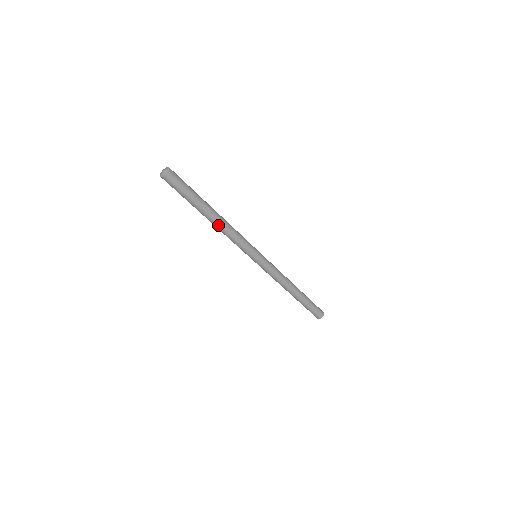
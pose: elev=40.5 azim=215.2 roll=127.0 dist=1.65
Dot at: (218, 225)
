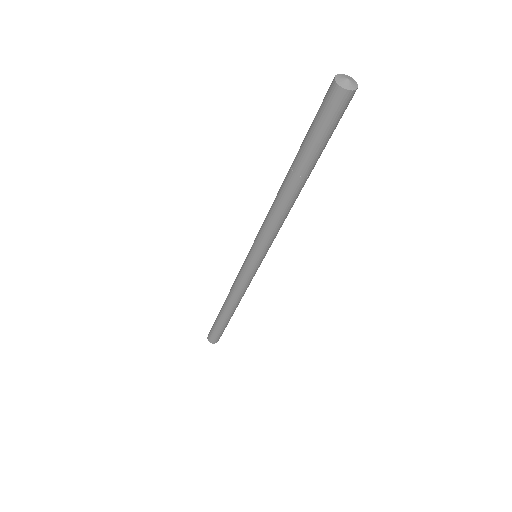
Dot at: (288, 201)
